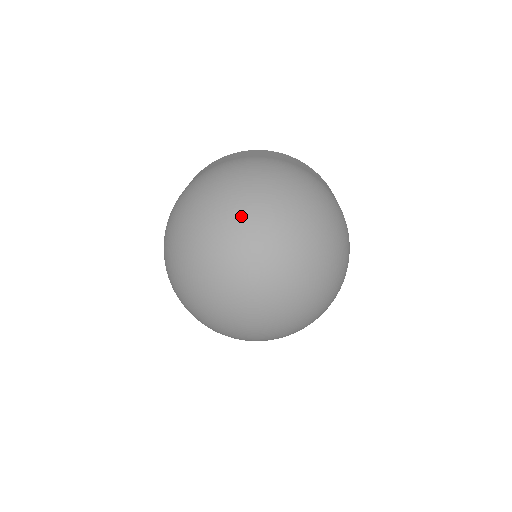
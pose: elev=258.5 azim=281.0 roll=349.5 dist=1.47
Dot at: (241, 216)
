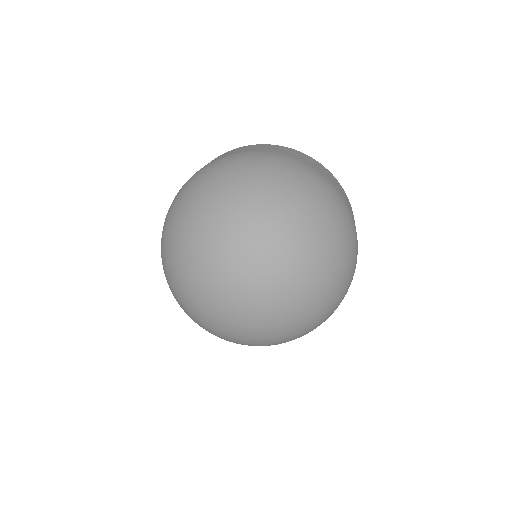
Dot at: (284, 224)
